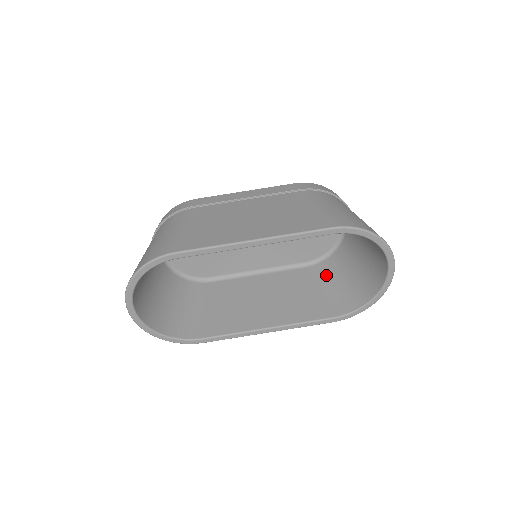
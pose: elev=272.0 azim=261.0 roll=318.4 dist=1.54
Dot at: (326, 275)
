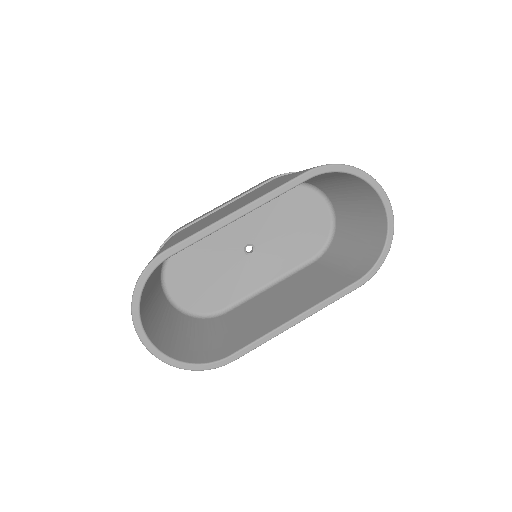
Dot at: (335, 257)
